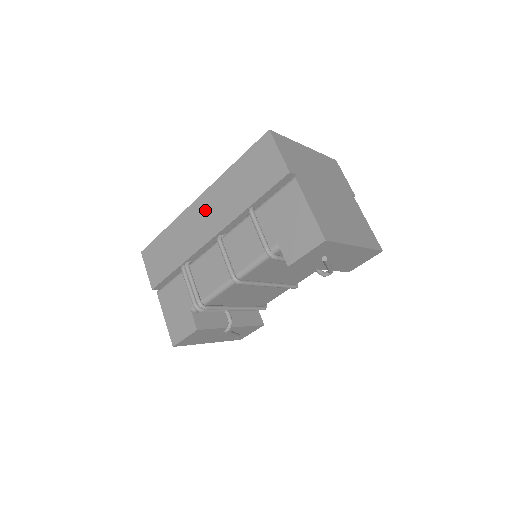
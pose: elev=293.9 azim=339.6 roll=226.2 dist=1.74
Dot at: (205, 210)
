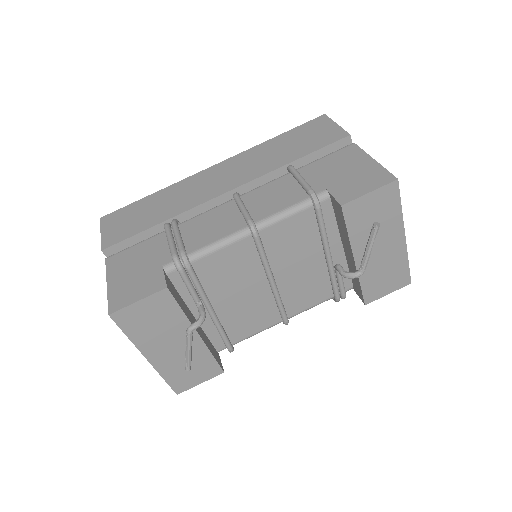
Dot at: (223, 172)
